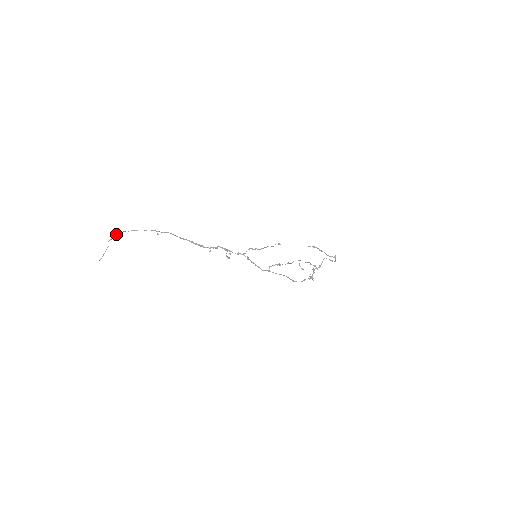
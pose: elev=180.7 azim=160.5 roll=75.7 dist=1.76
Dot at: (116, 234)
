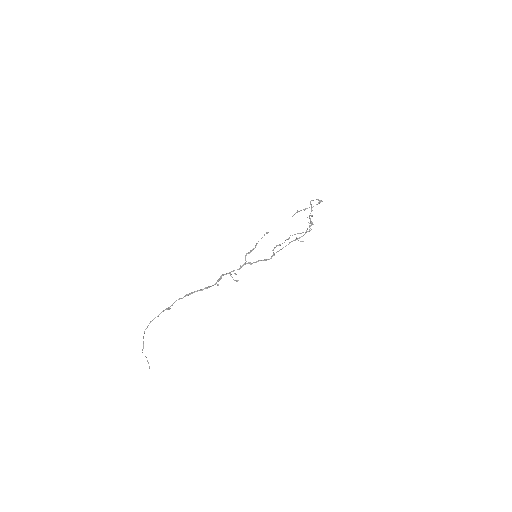
Dot at: occluded
